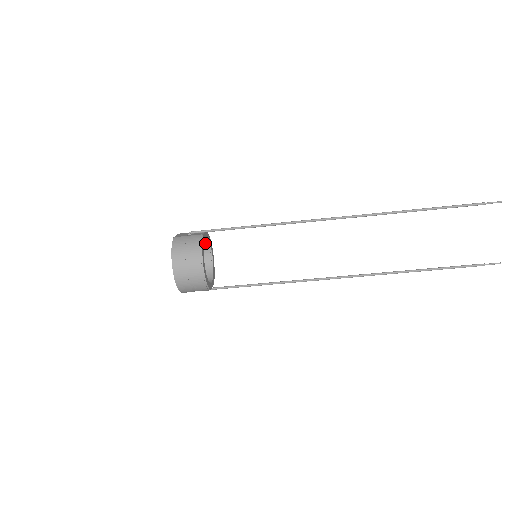
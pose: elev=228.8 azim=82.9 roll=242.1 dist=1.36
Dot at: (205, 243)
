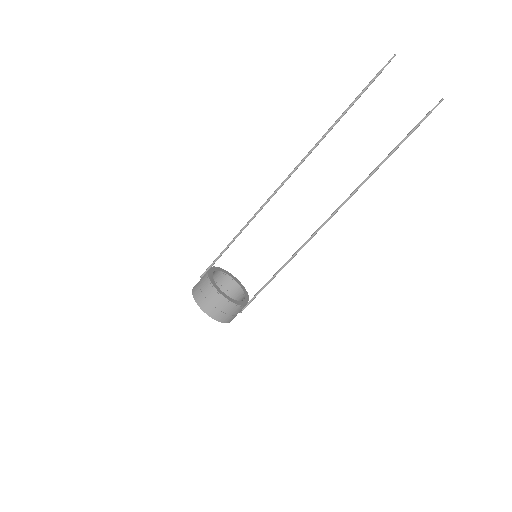
Dot at: (221, 275)
